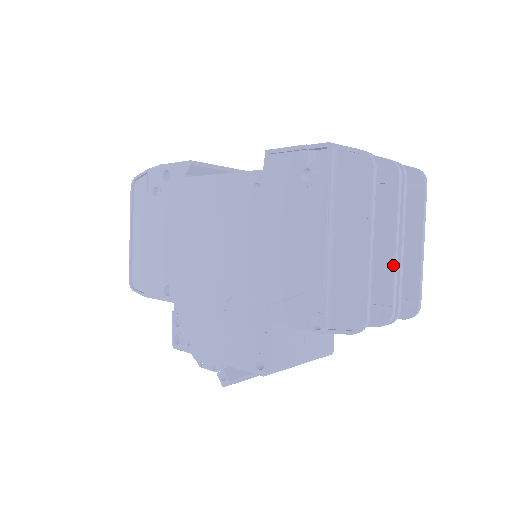
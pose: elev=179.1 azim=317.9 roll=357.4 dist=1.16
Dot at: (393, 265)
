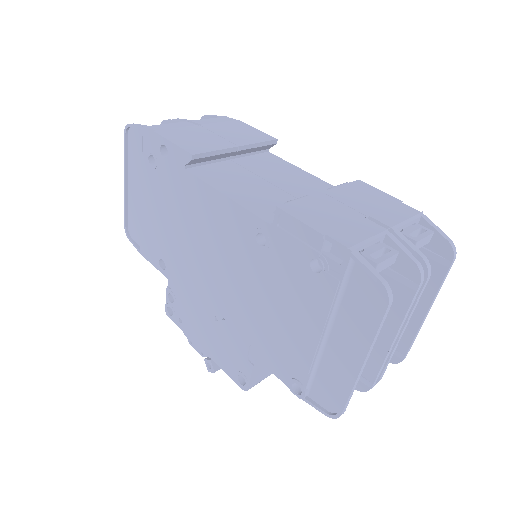
Dot at: (385, 355)
